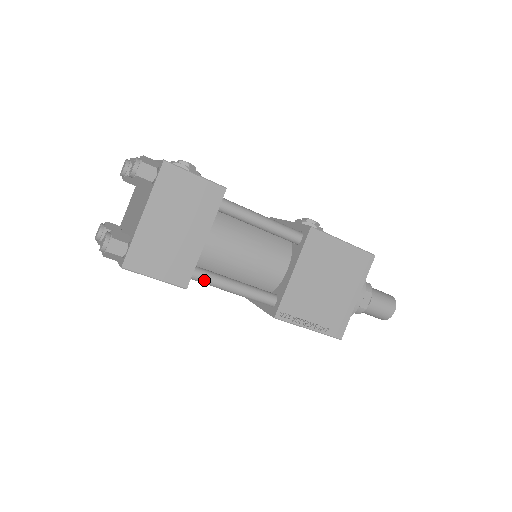
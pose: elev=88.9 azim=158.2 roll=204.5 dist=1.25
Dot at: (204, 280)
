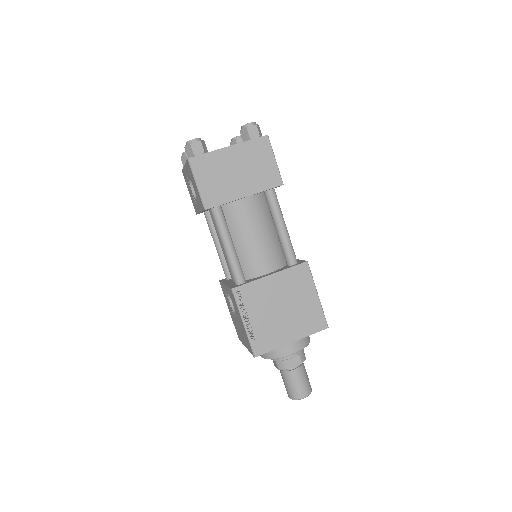
Dot at: (218, 220)
